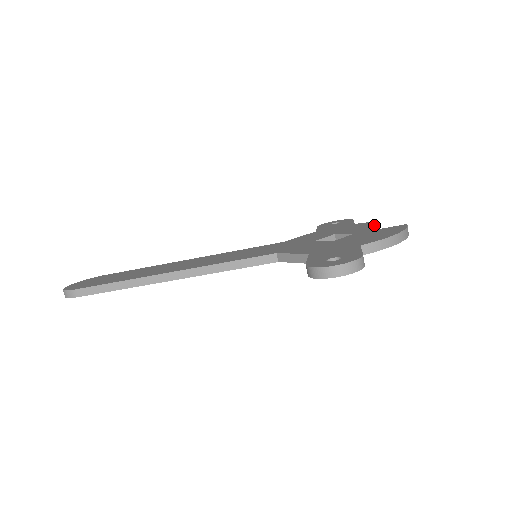
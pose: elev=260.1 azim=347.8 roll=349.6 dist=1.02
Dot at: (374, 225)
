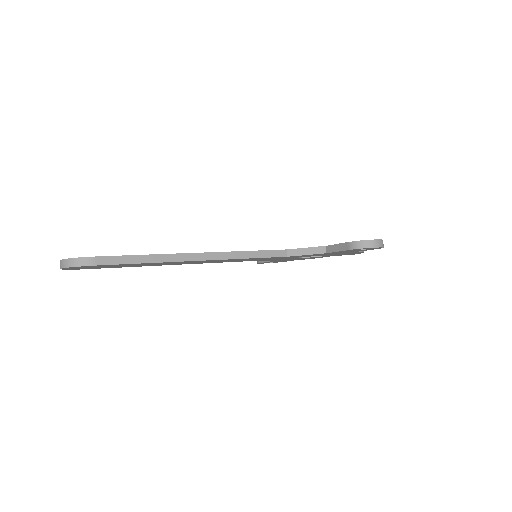
Dot at: occluded
